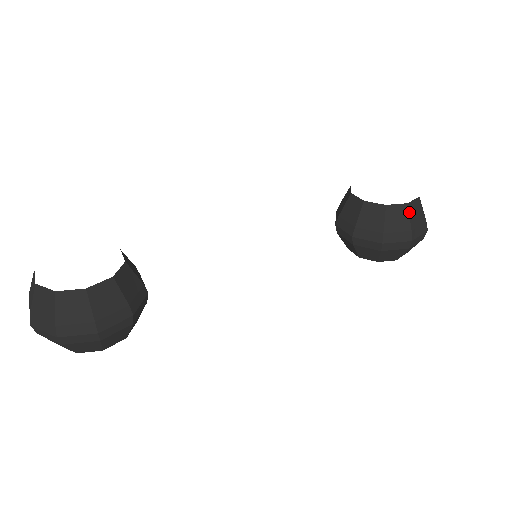
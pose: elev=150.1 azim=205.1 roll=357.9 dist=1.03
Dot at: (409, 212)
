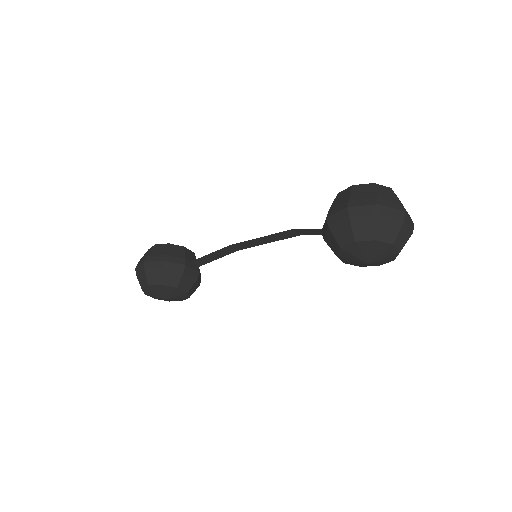
Dot at: (352, 190)
